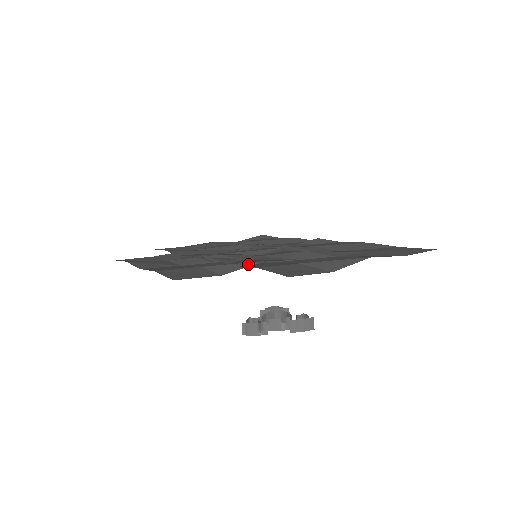
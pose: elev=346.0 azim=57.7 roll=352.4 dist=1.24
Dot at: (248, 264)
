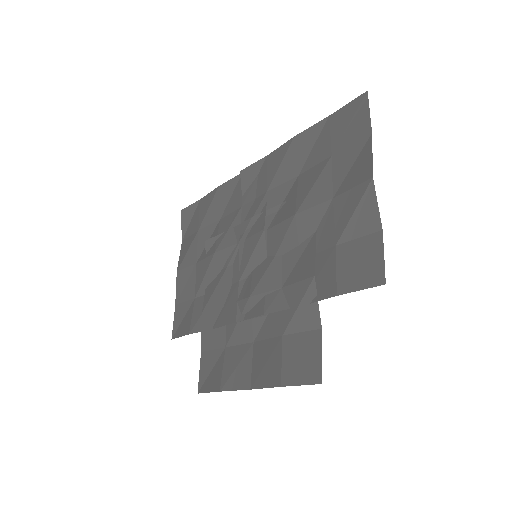
Dot at: (311, 294)
